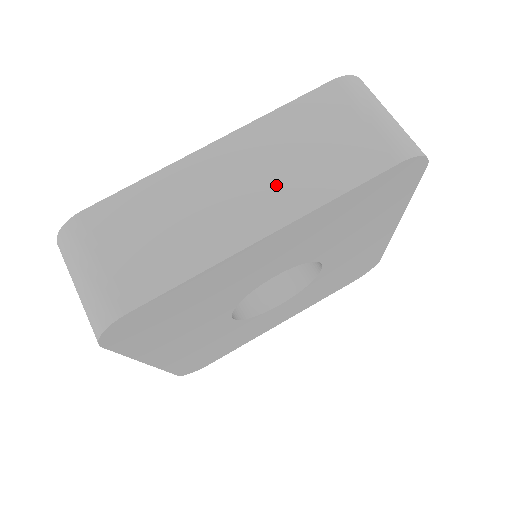
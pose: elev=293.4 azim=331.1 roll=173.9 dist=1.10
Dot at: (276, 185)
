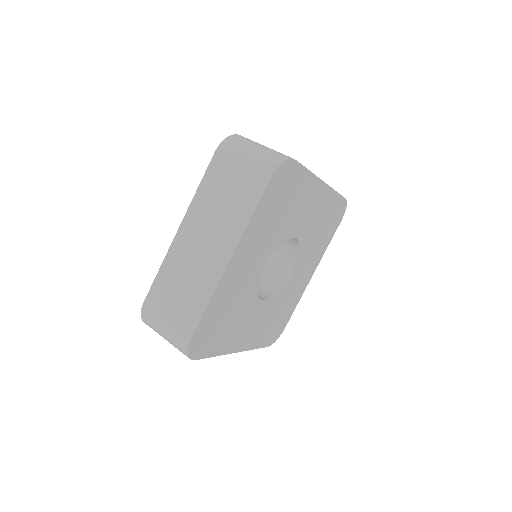
Dot at: (219, 231)
